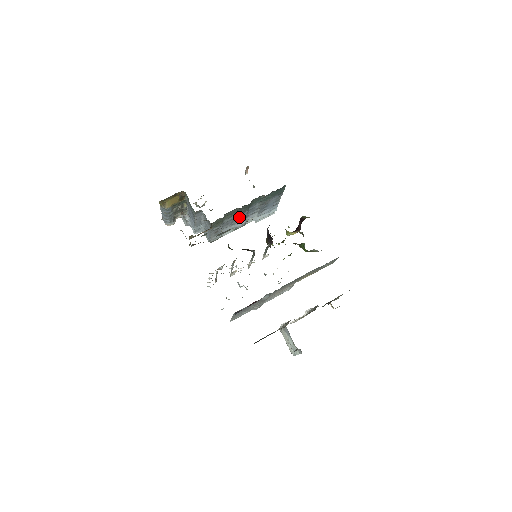
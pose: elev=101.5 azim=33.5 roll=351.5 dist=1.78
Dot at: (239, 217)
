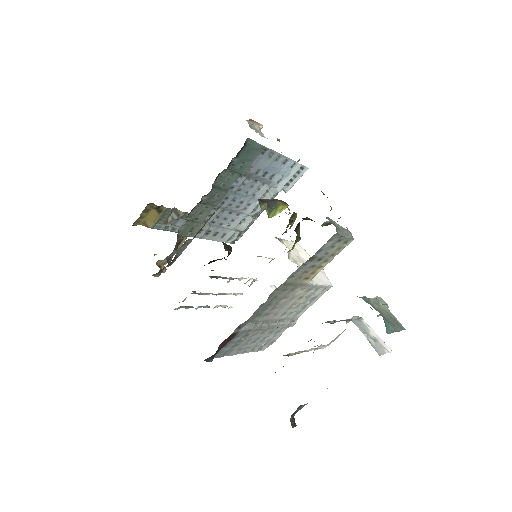
Dot at: (230, 205)
